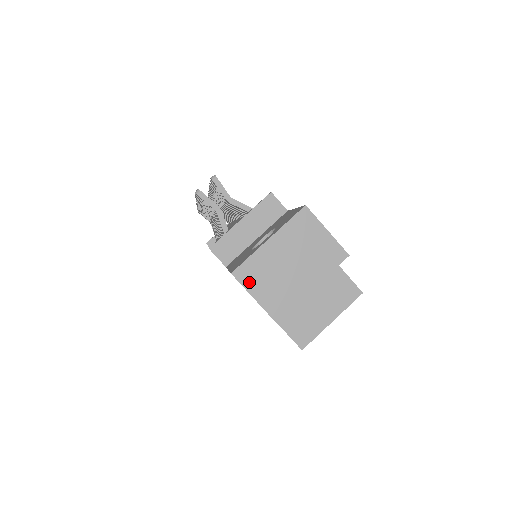
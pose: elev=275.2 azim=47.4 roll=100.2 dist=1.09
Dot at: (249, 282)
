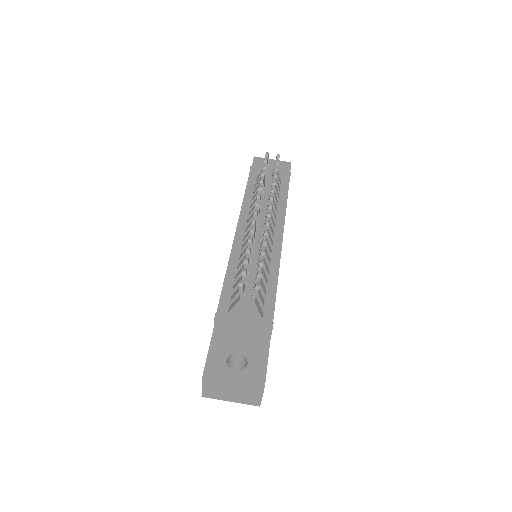
Dot at: (207, 383)
